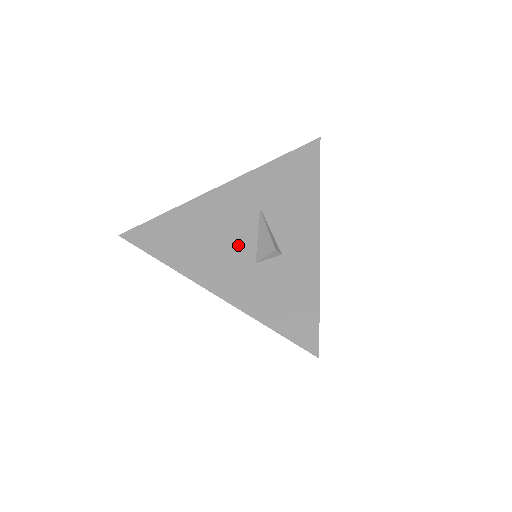
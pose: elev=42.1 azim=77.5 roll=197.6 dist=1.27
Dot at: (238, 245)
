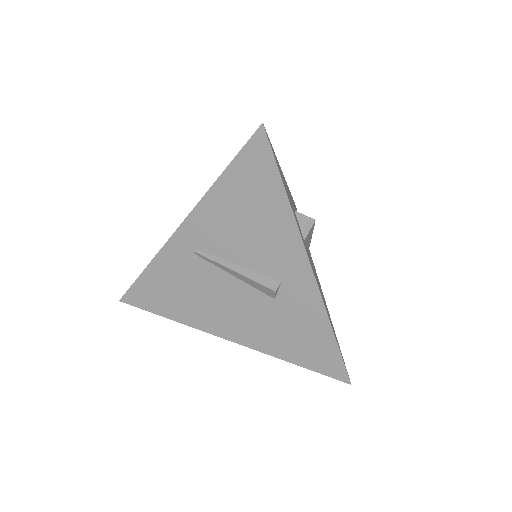
Dot at: occluded
